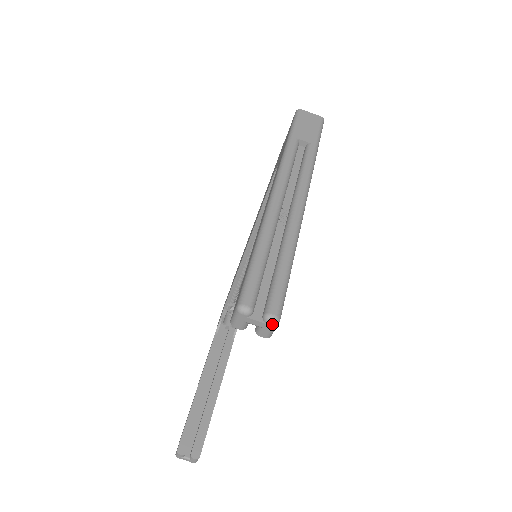
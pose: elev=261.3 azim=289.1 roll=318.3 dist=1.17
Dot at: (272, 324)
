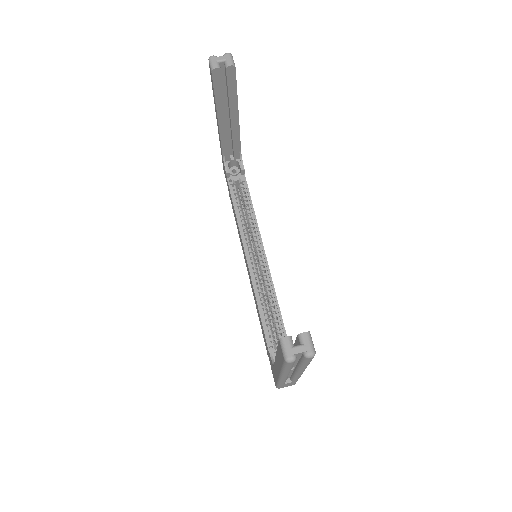
Dot at: (228, 54)
